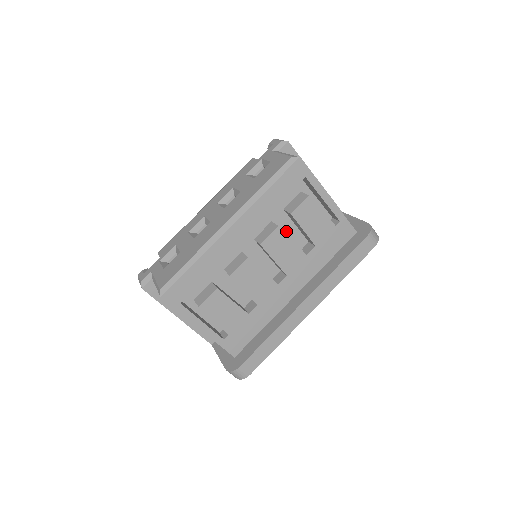
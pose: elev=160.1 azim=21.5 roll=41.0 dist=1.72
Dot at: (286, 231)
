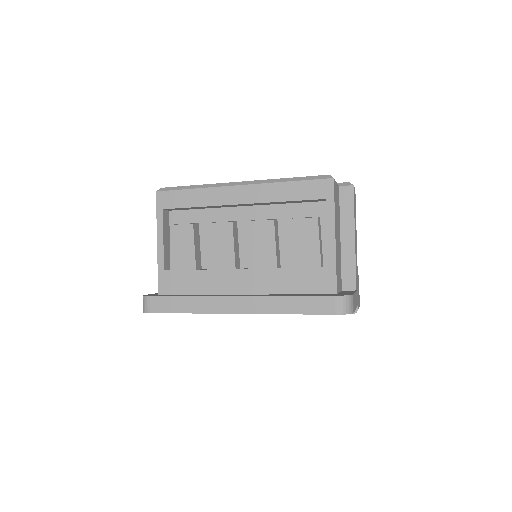
Dot at: (282, 239)
